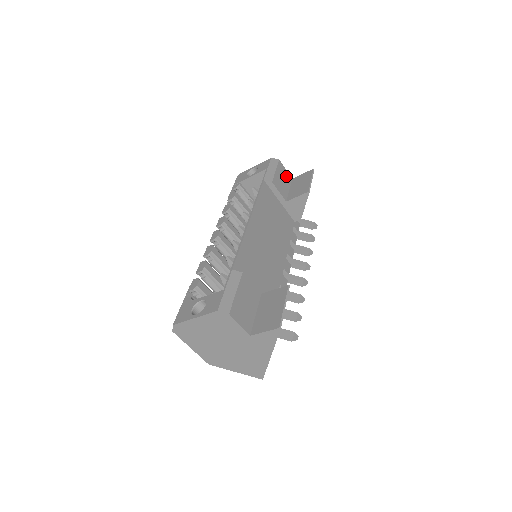
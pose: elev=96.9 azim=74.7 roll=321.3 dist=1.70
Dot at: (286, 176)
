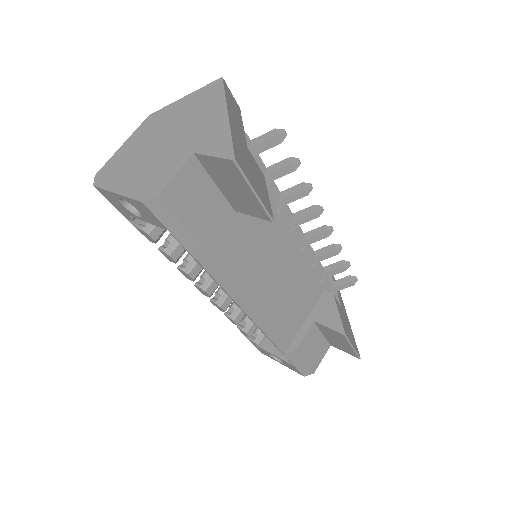
Dot at: (190, 182)
